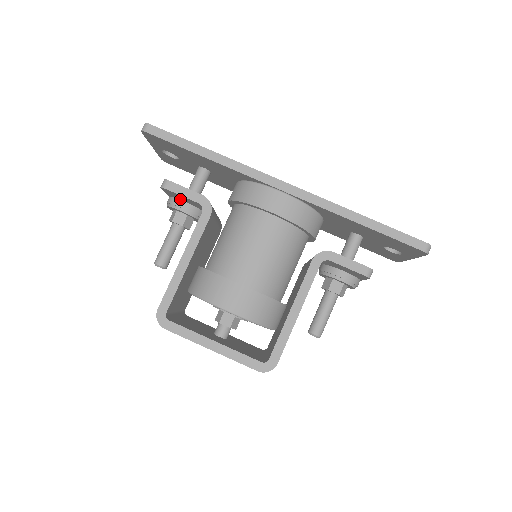
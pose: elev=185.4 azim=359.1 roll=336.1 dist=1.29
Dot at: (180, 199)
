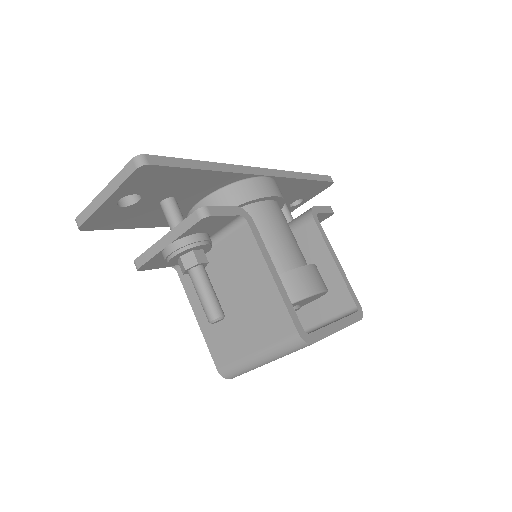
Dot at: (198, 232)
